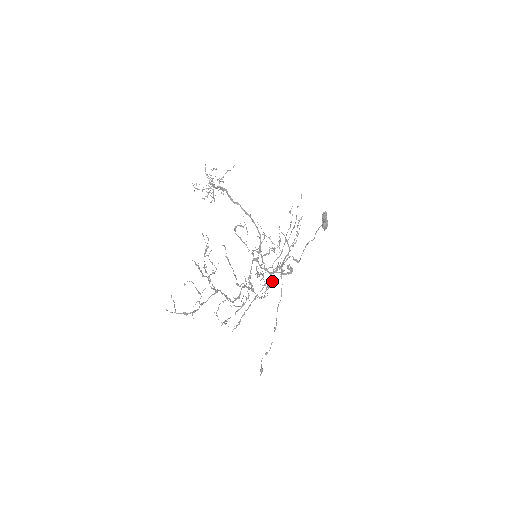
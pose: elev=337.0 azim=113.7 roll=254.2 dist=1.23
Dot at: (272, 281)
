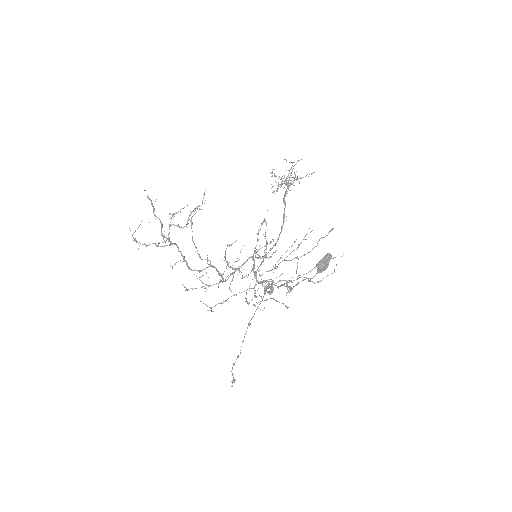
Dot at: occluded
